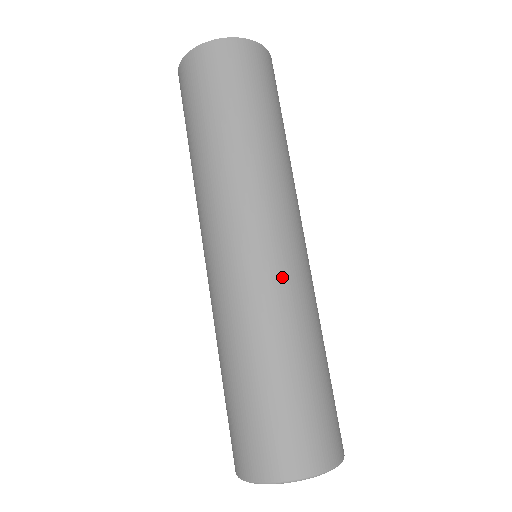
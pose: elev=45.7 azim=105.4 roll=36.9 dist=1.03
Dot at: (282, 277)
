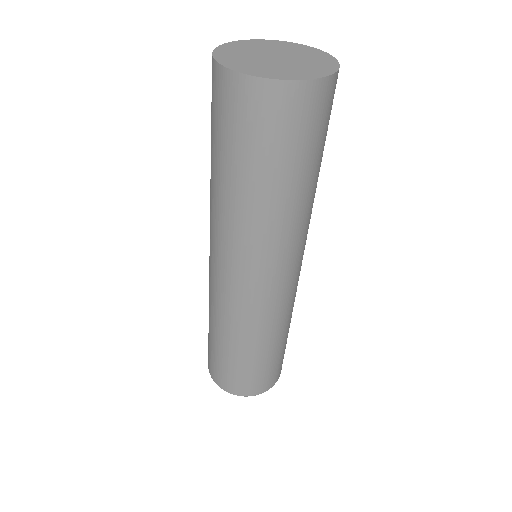
Dot at: (285, 302)
